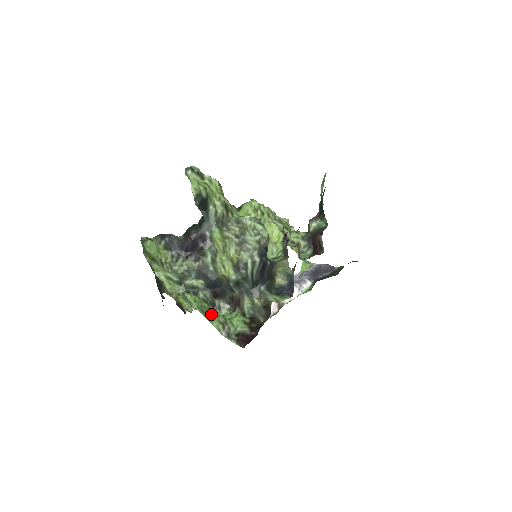
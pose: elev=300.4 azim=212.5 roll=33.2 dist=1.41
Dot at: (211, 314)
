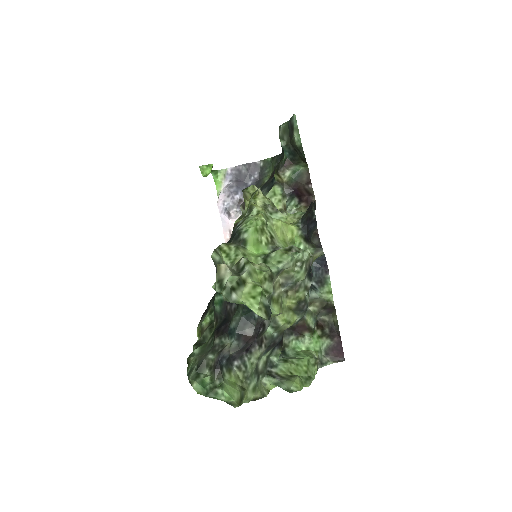
Dot at: (307, 370)
